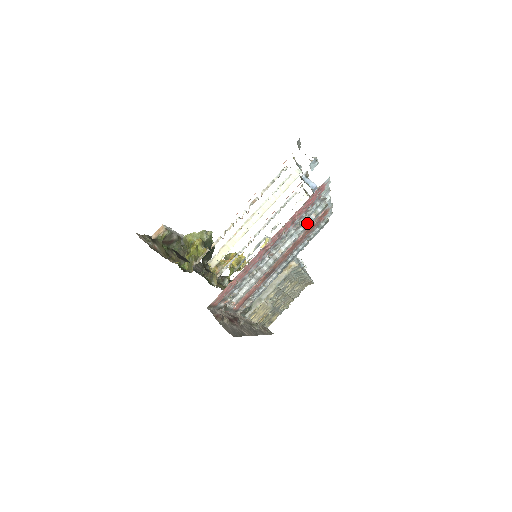
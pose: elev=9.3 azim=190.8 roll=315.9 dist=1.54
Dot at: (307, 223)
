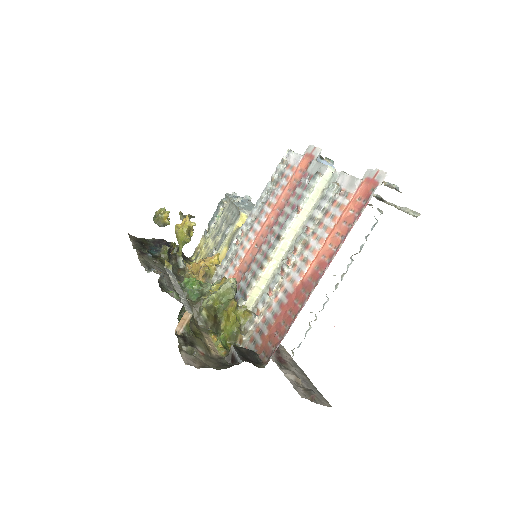
Dot at: occluded
